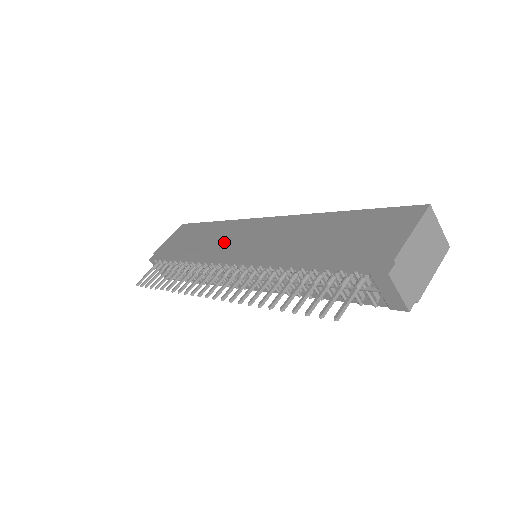
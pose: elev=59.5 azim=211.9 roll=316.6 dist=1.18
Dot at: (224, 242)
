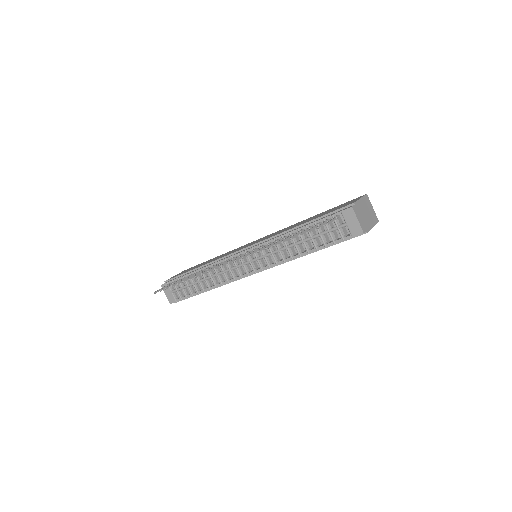
Dot at: occluded
